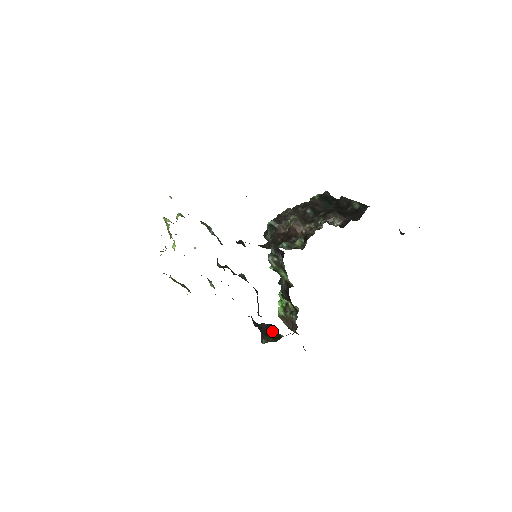
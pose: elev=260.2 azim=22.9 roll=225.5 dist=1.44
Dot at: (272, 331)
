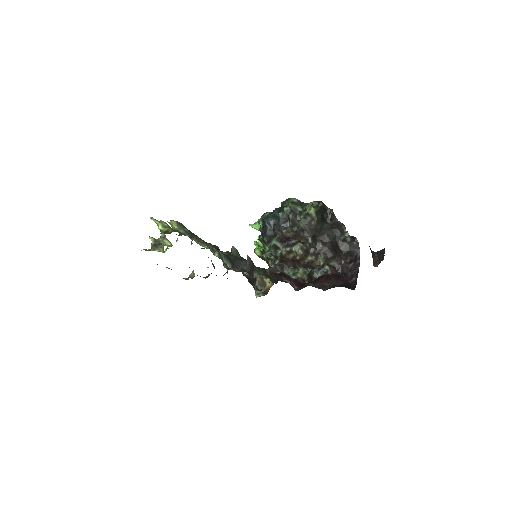
Dot at: occluded
